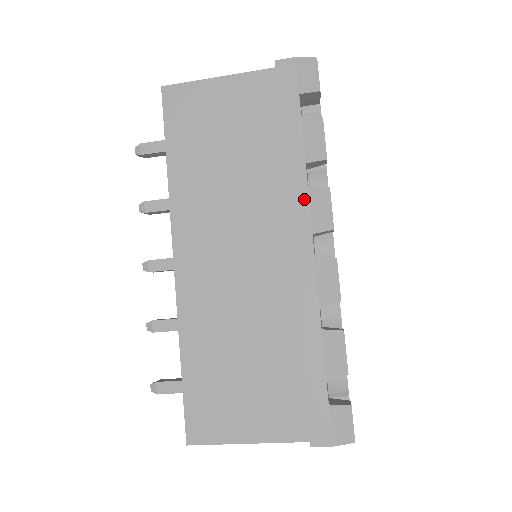
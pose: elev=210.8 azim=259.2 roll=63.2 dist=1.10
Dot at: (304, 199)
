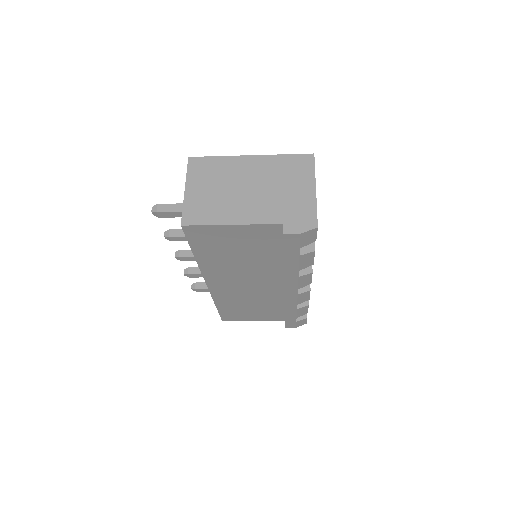
Dot at: (295, 281)
